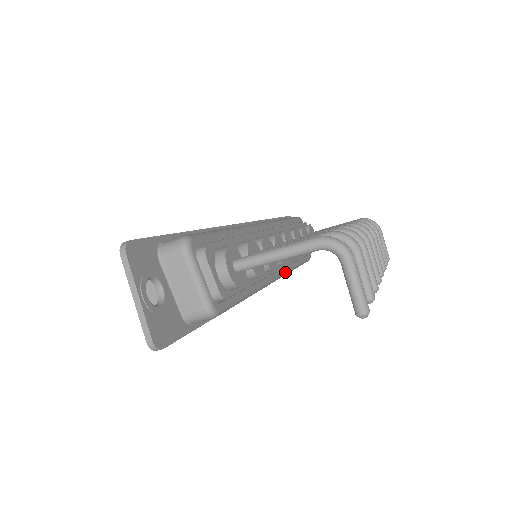
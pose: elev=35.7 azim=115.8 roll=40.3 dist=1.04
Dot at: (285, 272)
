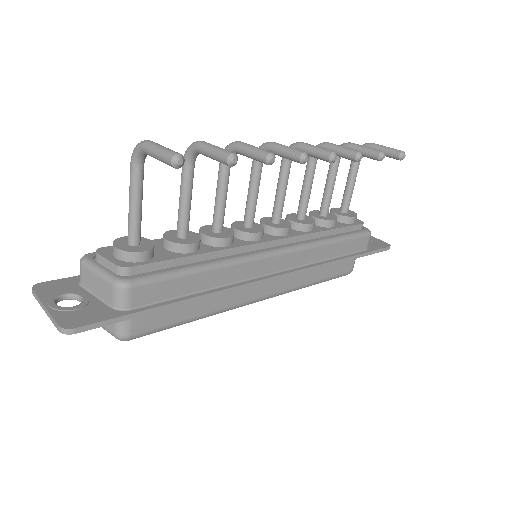
Dot at: (294, 246)
